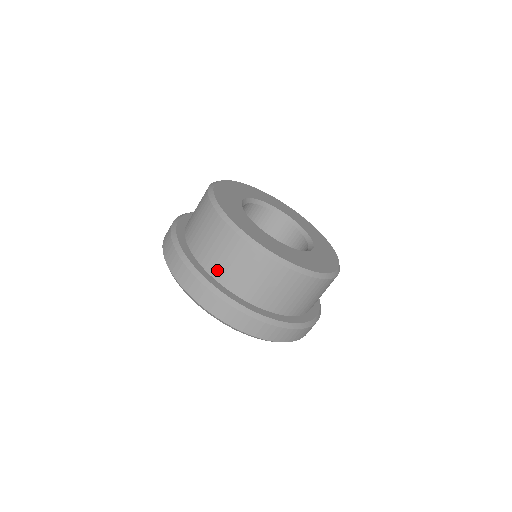
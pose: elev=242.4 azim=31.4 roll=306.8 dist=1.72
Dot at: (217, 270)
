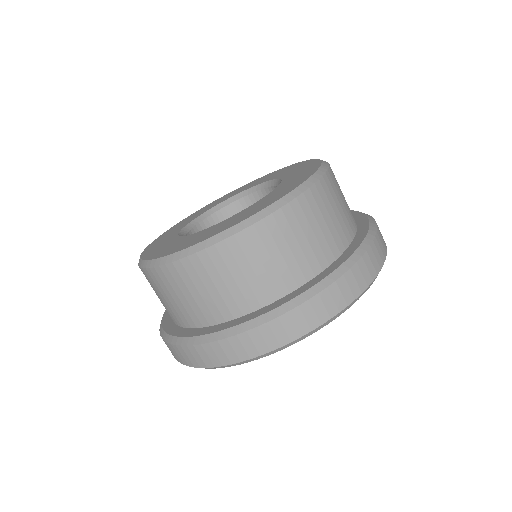
Dot at: occluded
